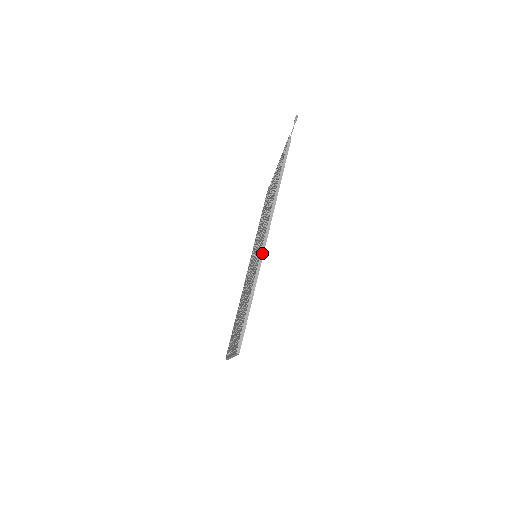
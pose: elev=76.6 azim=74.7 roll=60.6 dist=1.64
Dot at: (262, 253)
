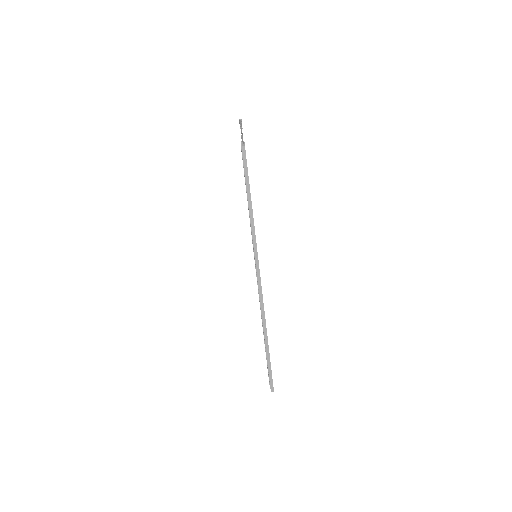
Dot at: (260, 293)
